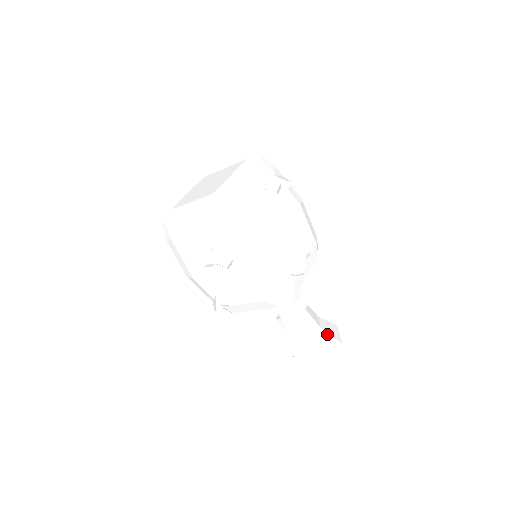
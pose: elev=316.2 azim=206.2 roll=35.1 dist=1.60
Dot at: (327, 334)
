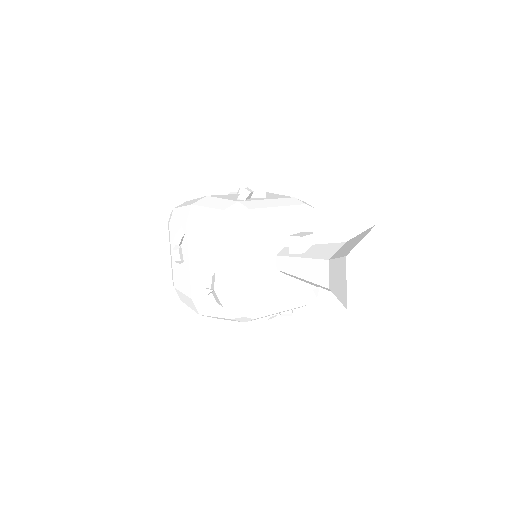
Dot at: (355, 238)
